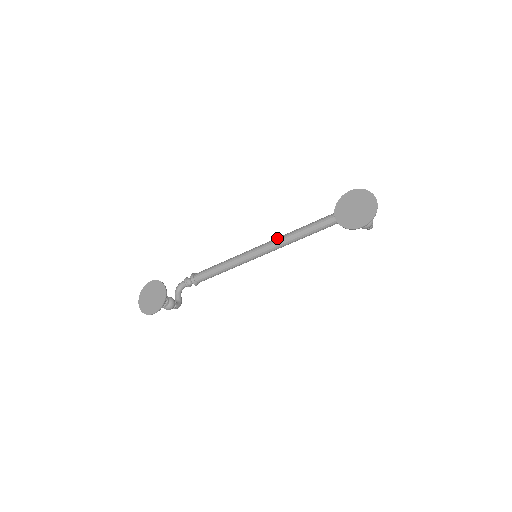
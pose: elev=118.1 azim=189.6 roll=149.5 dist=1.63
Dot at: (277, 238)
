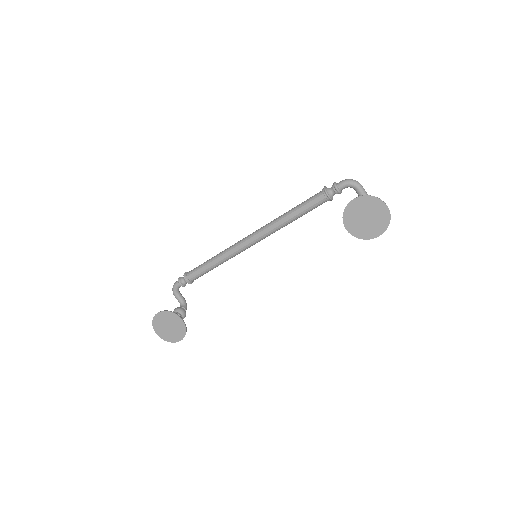
Dot at: (267, 228)
